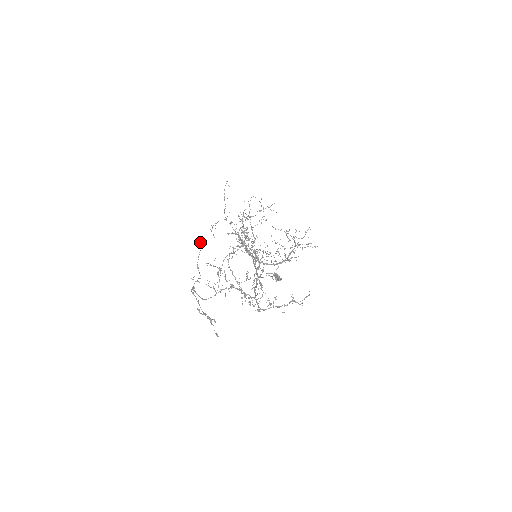
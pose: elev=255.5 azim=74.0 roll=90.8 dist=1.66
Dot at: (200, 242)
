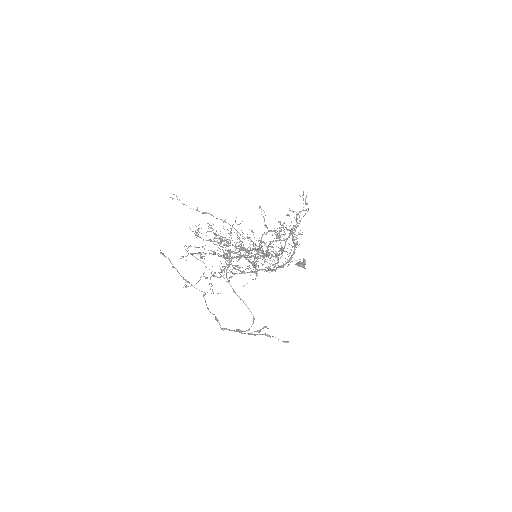
Dot at: (162, 253)
